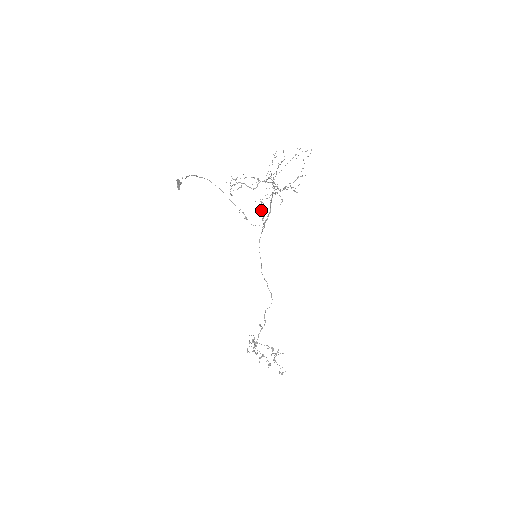
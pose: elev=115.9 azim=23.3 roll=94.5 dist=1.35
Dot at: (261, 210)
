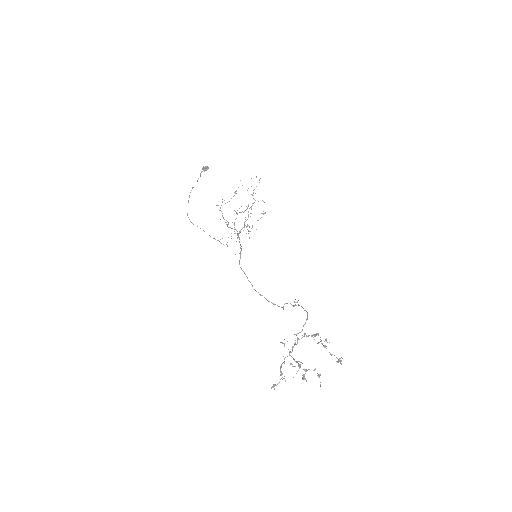
Dot at: occluded
